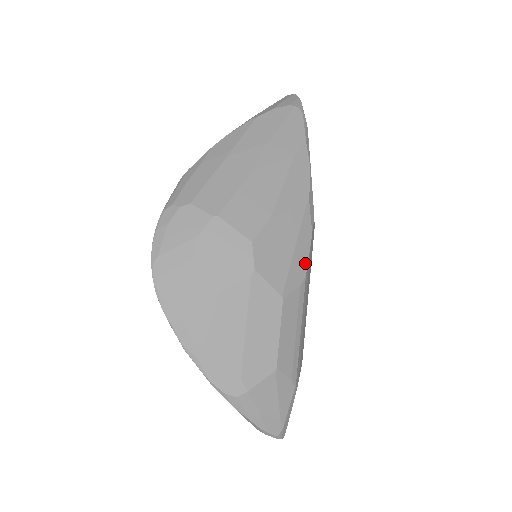
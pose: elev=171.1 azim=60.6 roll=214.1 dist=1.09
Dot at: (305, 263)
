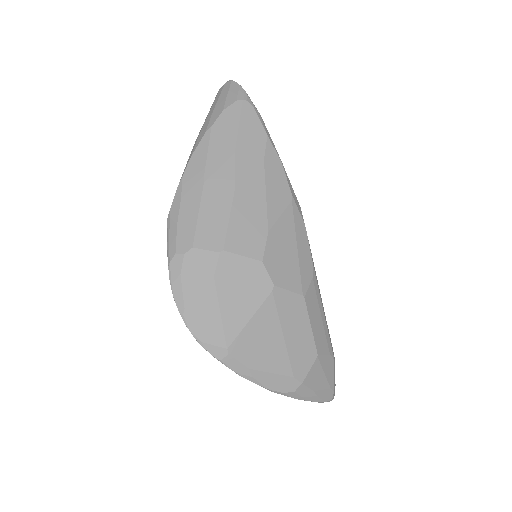
Dot at: (309, 255)
